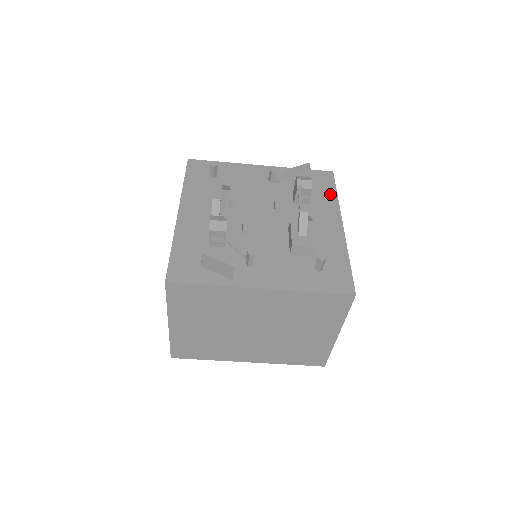
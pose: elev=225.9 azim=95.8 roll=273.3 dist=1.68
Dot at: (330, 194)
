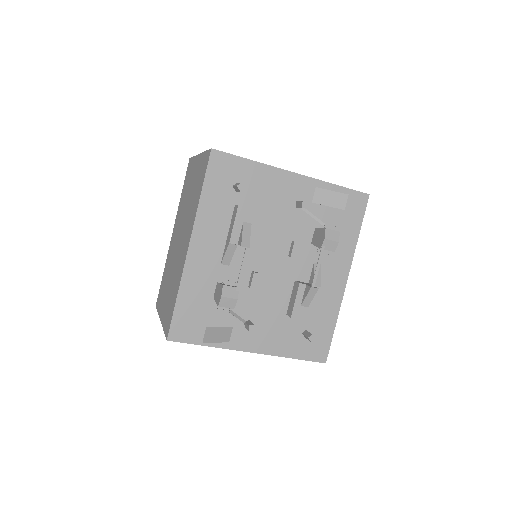
Dot at: (352, 233)
